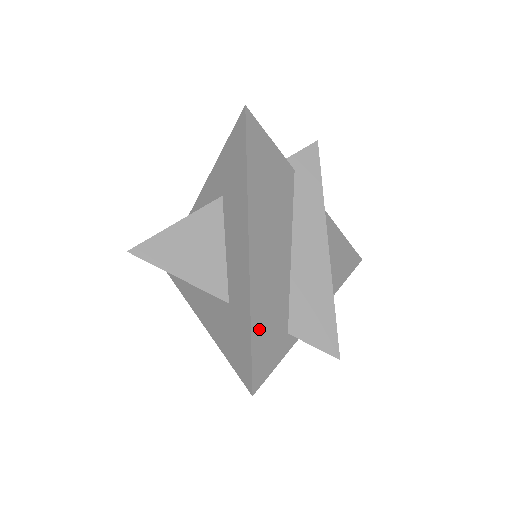
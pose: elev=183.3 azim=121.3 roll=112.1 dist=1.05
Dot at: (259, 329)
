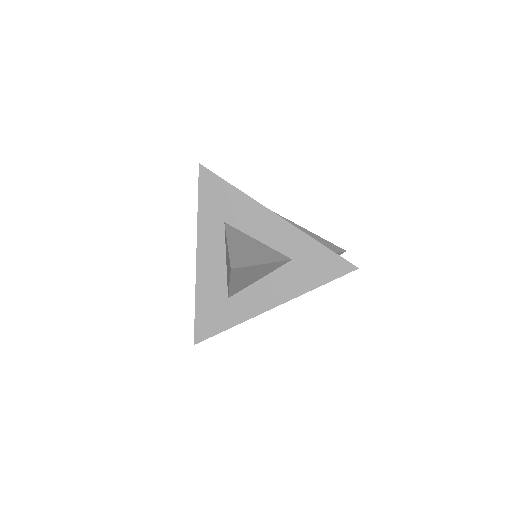
Dot at: occluded
